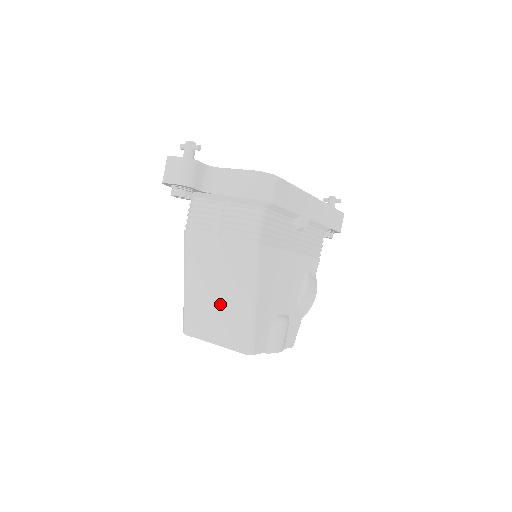
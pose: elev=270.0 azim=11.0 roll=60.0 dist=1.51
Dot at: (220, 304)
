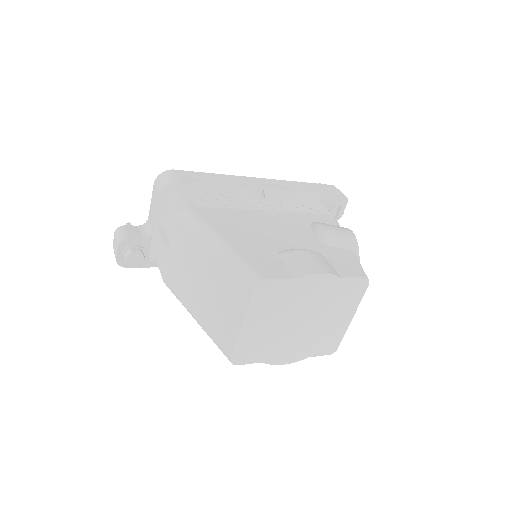
Dot at: (211, 284)
